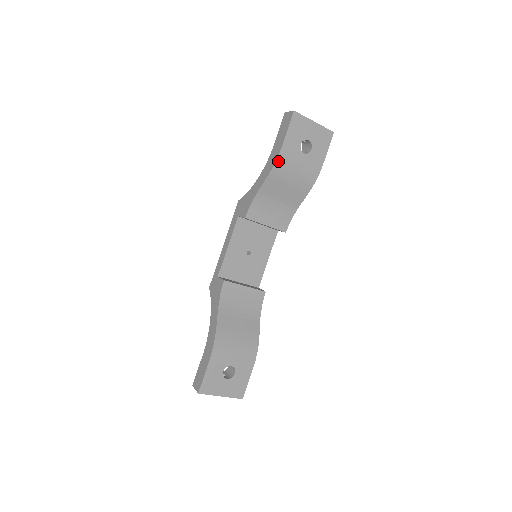
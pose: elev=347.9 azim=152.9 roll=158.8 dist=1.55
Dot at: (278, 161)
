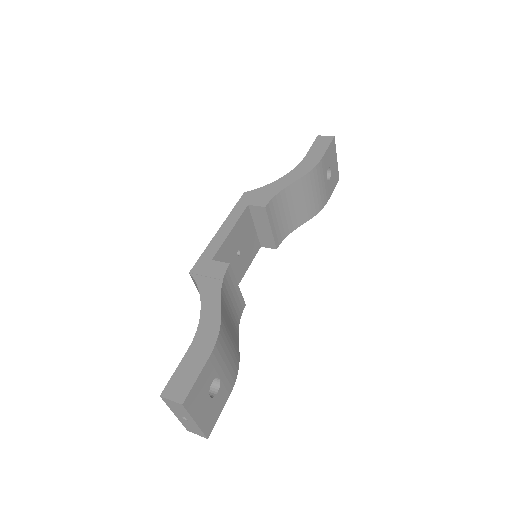
Dot at: (315, 168)
